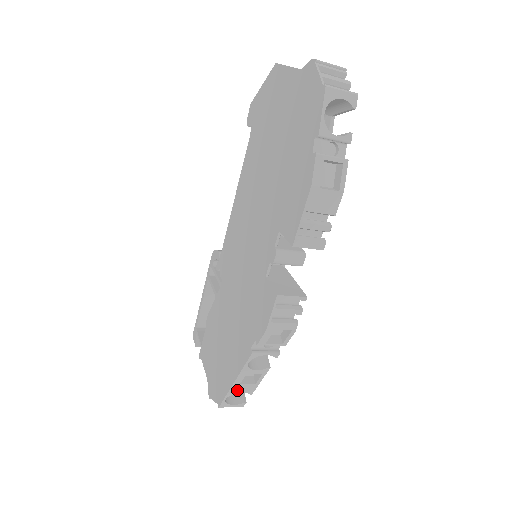
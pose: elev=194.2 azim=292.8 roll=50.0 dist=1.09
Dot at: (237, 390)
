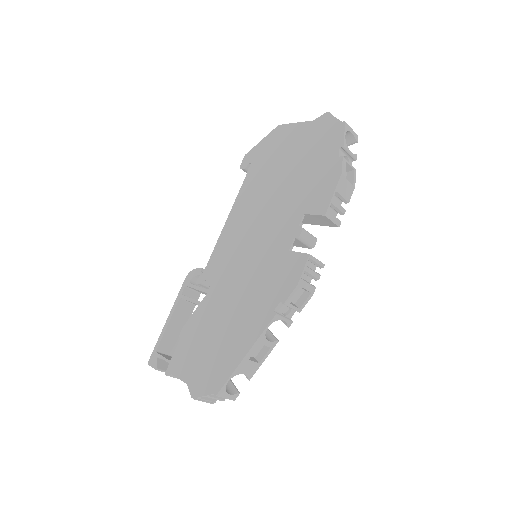
Dot at: (242, 369)
